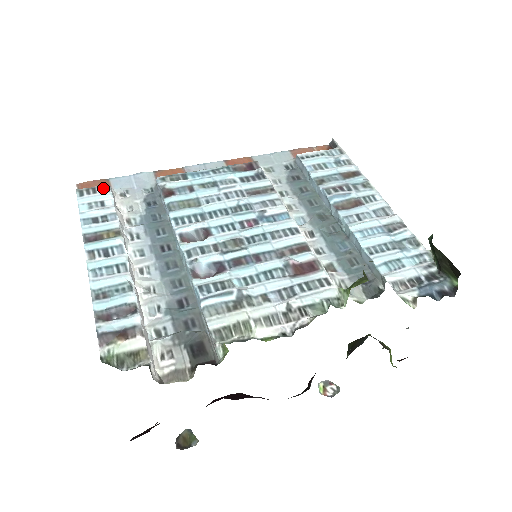
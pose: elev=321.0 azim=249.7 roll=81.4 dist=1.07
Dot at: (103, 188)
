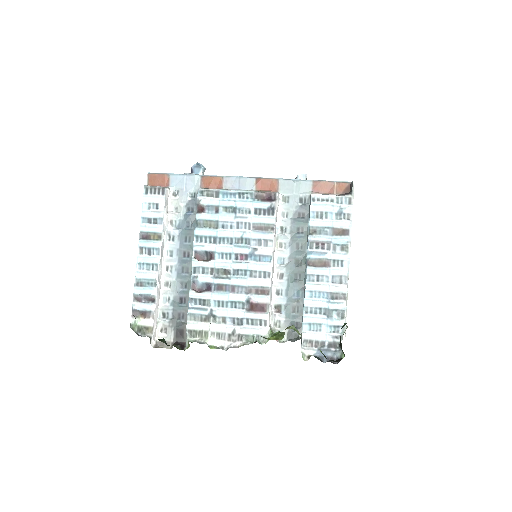
Dot at: (161, 190)
